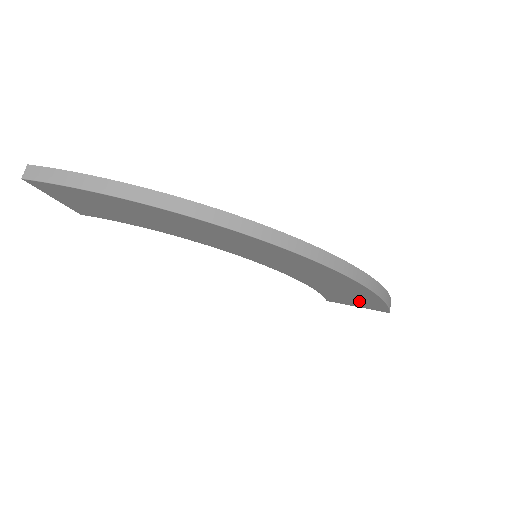
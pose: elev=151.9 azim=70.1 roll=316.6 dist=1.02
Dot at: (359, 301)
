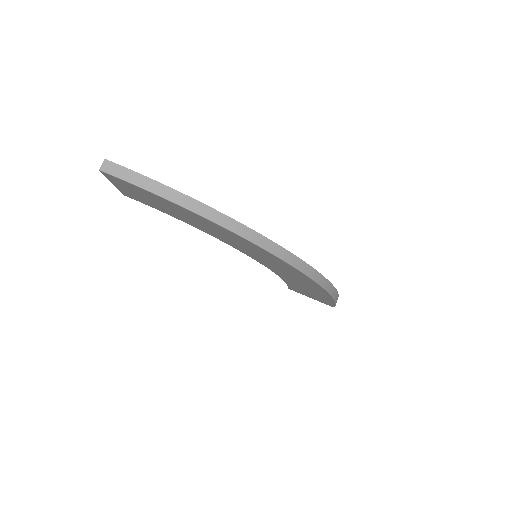
Dot at: (315, 296)
